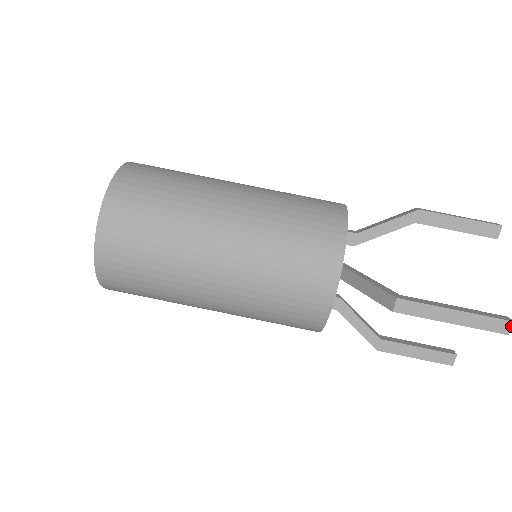
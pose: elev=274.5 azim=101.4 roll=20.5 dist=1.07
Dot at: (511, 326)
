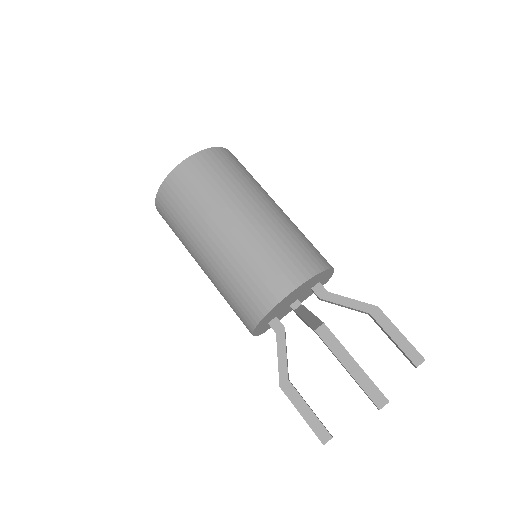
Dot at: occluded
